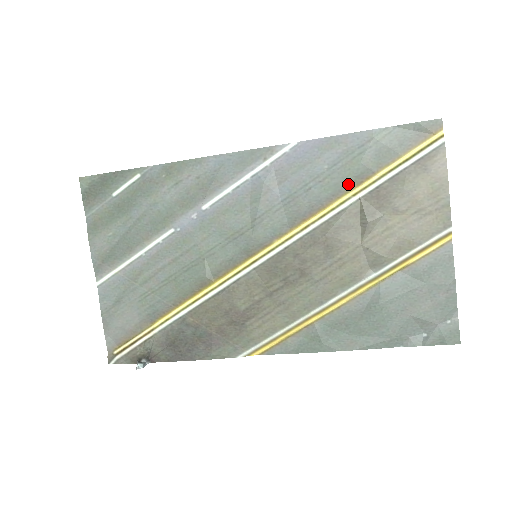
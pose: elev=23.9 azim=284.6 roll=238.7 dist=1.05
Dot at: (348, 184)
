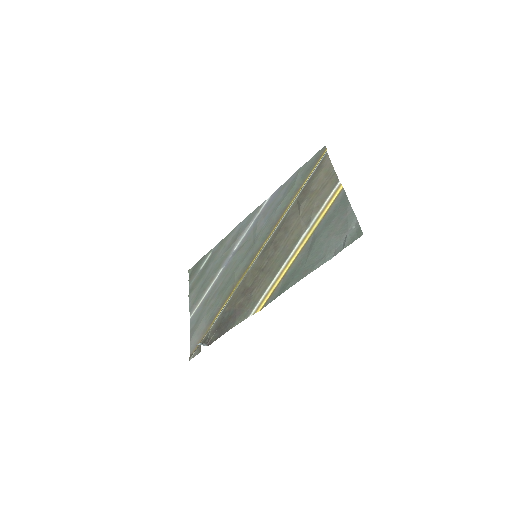
Dot at: (292, 197)
